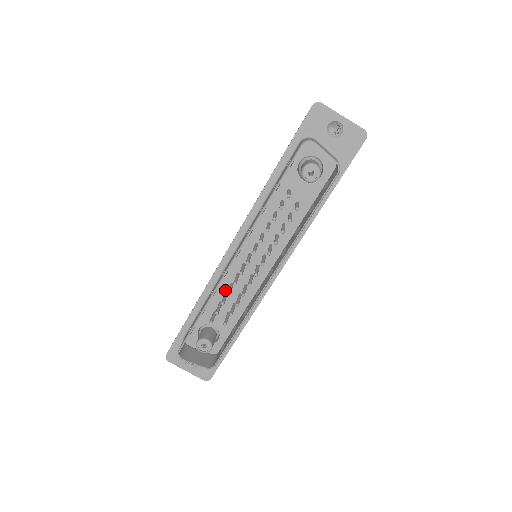
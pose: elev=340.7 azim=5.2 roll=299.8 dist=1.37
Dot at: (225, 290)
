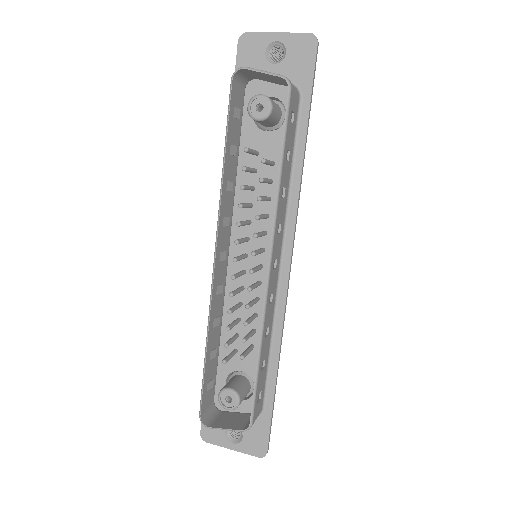
Dot at: (236, 316)
